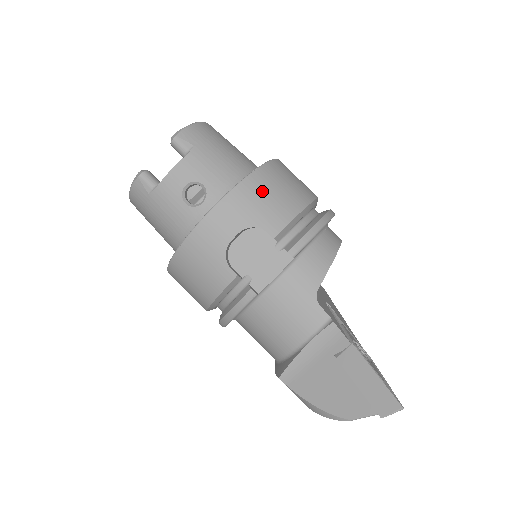
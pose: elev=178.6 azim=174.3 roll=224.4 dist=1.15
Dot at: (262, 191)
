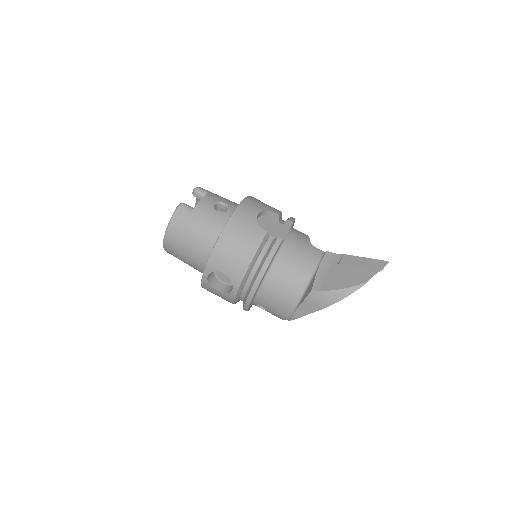
Dot at: (260, 201)
